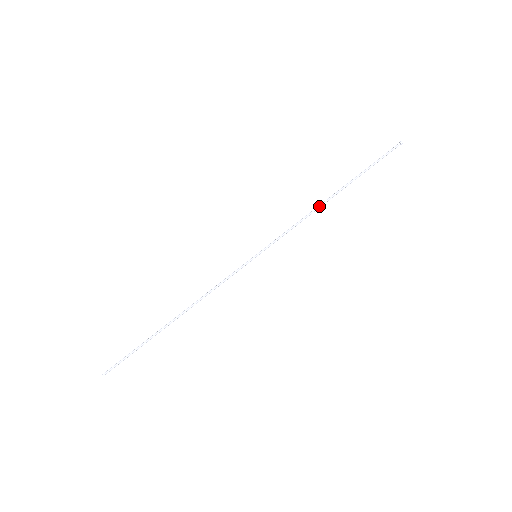
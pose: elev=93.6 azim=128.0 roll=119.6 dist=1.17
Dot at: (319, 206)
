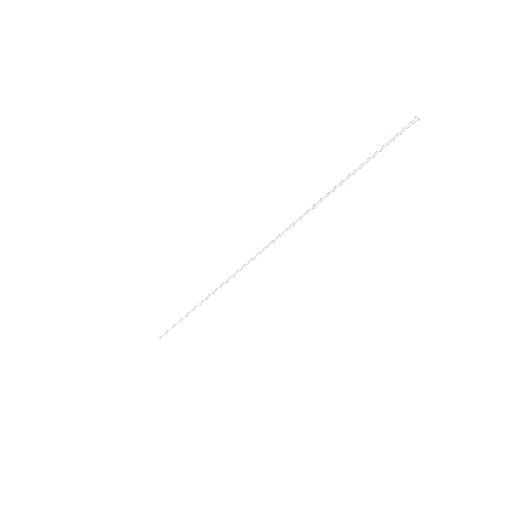
Dot at: occluded
